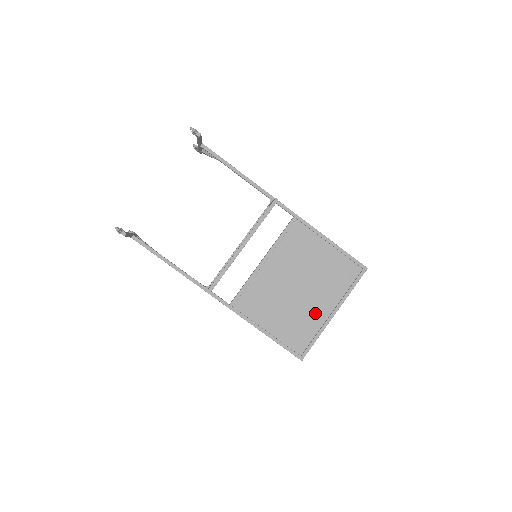
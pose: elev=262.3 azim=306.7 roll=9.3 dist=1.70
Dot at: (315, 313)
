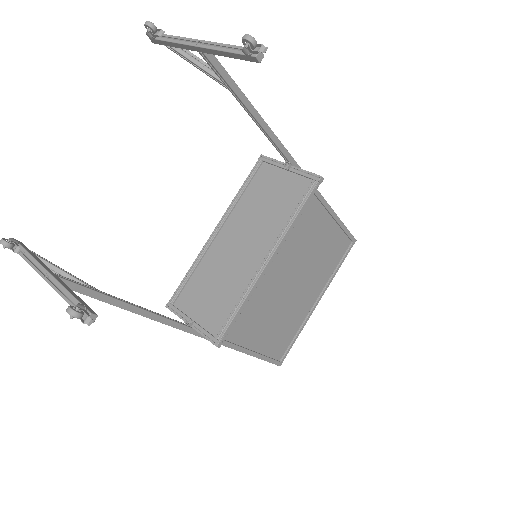
Dot at: (301, 308)
